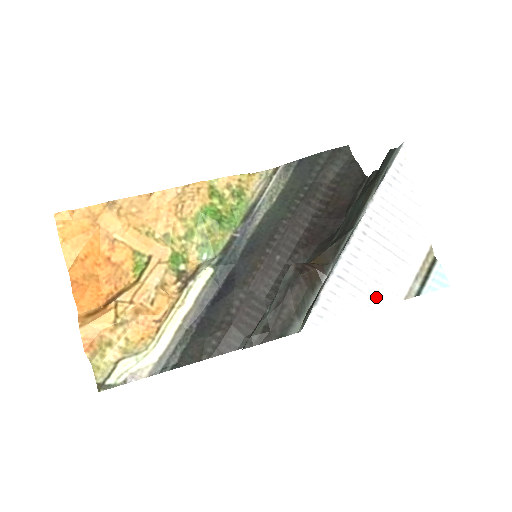
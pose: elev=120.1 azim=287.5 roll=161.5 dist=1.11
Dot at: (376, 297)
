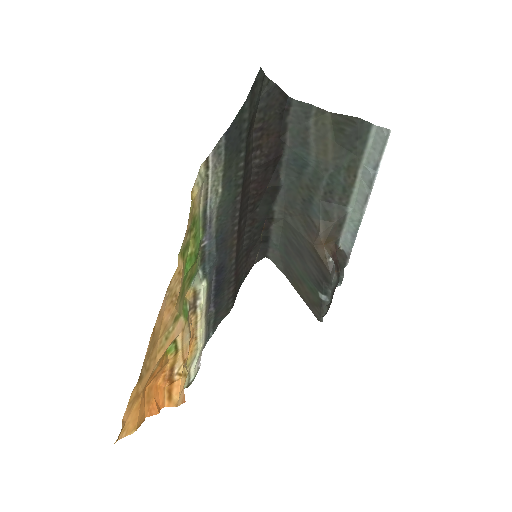
Dot at: occluded
